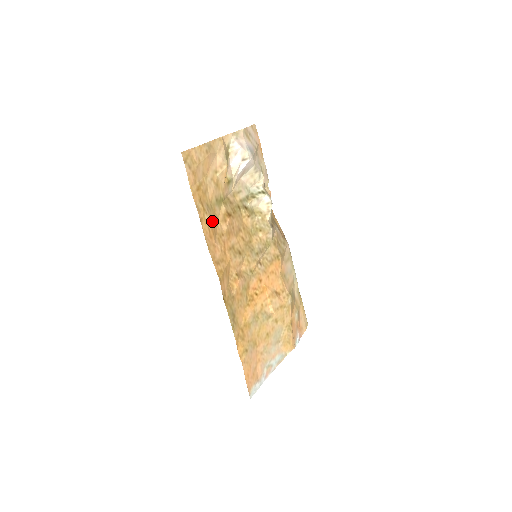
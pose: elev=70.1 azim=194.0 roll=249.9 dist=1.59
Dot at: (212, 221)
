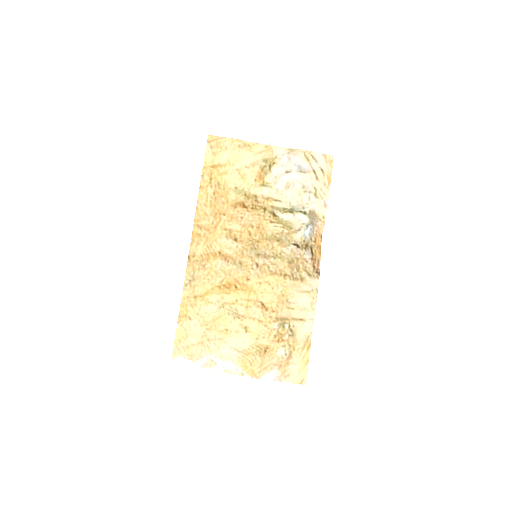
Dot at: (216, 197)
